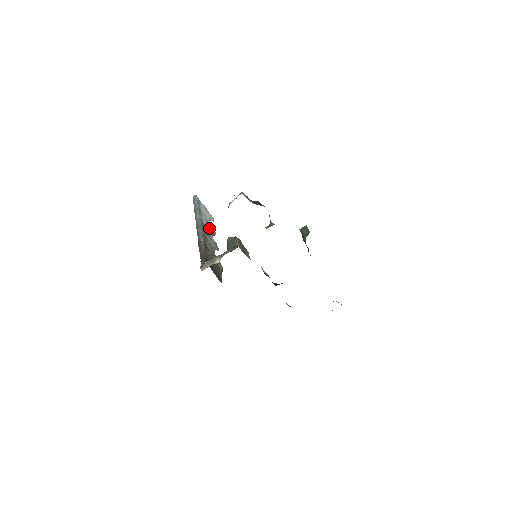
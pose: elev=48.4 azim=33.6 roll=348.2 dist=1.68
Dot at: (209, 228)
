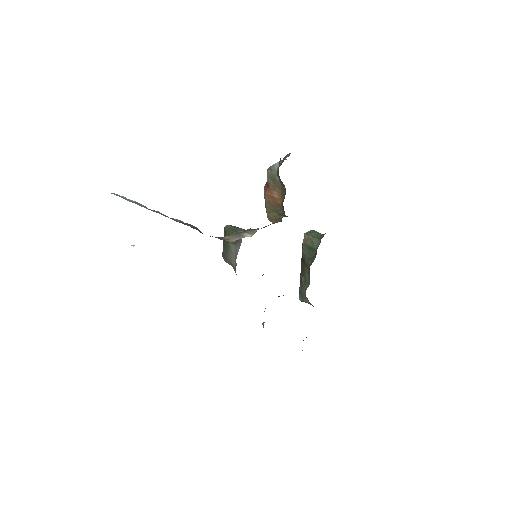
Dot at: occluded
